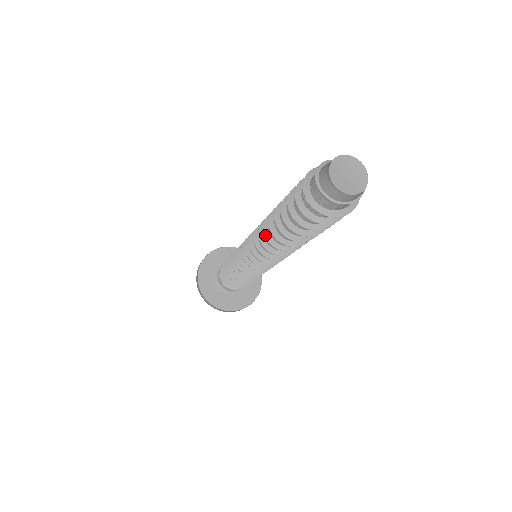
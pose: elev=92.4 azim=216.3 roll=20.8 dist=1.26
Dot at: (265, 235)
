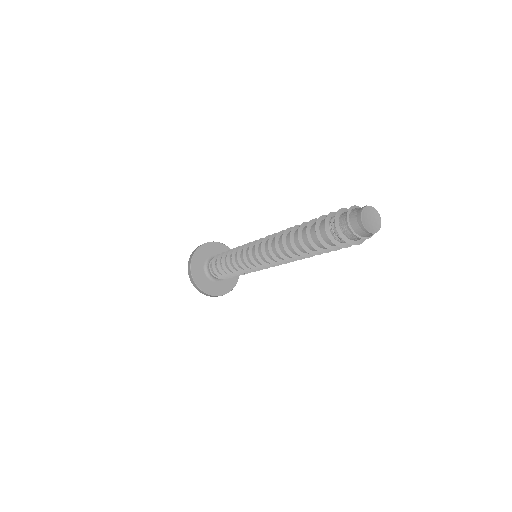
Dot at: (290, 256)
